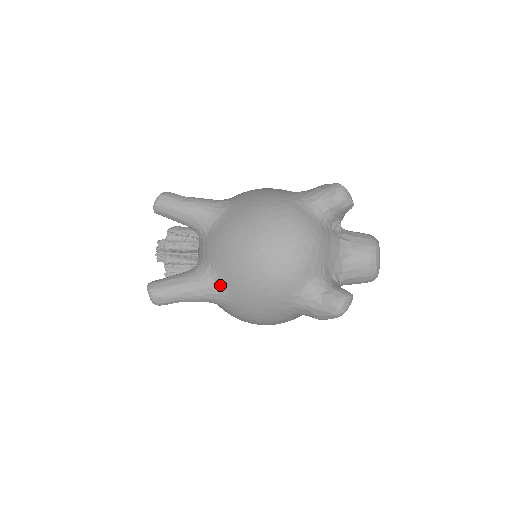
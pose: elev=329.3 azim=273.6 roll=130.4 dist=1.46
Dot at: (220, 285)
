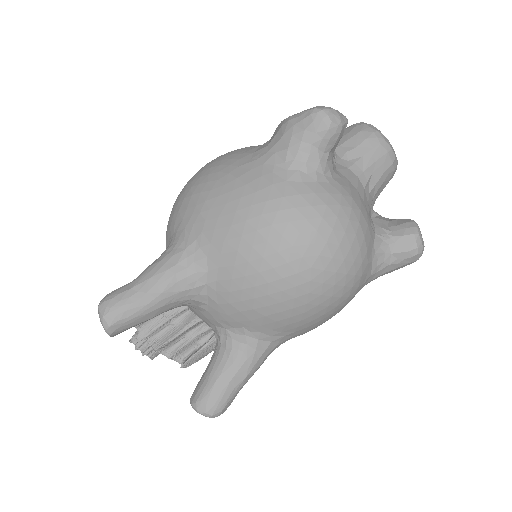
Dot at: (276, 339)
